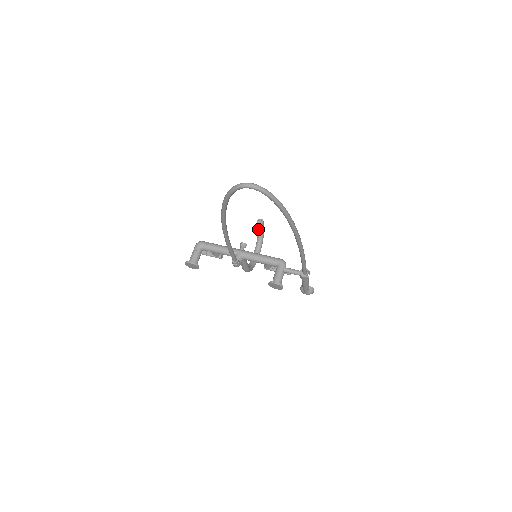
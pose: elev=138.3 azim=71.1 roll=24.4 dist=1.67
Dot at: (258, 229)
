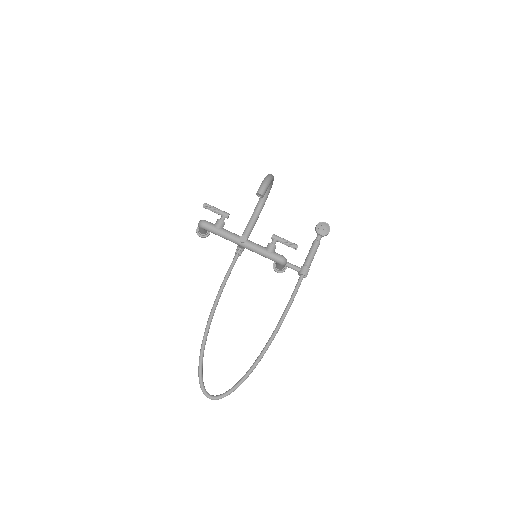
Dot at: occluded
